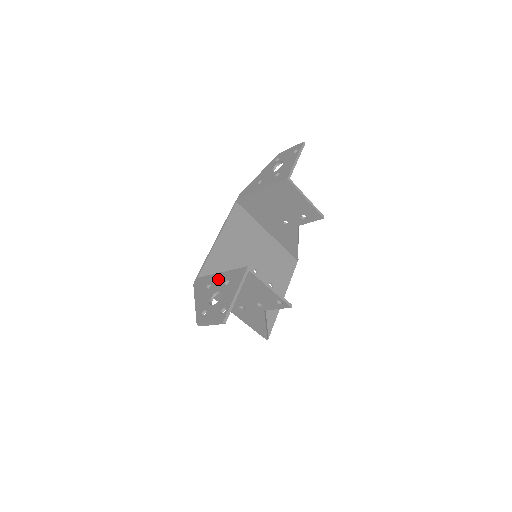
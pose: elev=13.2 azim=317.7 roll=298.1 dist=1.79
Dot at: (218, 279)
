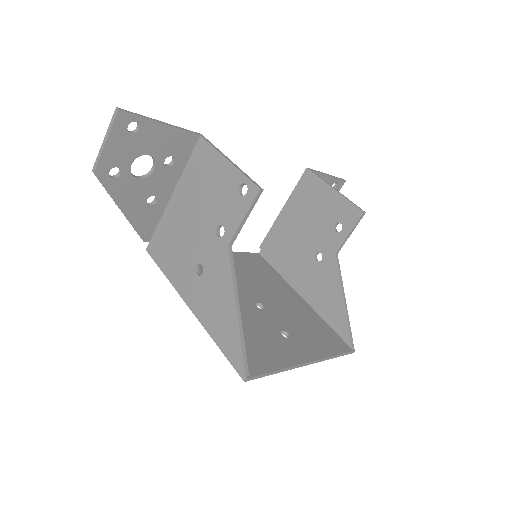
Dot at: (165, 184)
